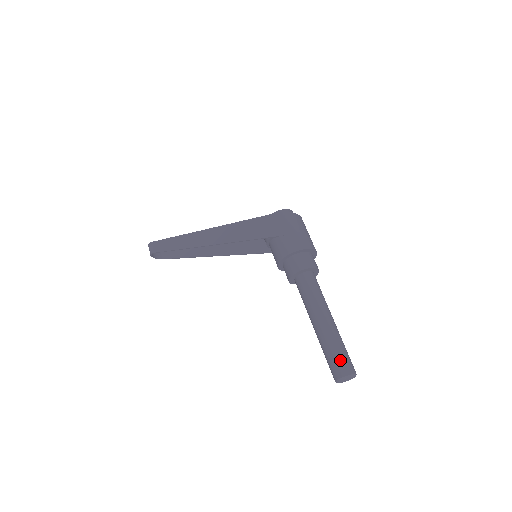
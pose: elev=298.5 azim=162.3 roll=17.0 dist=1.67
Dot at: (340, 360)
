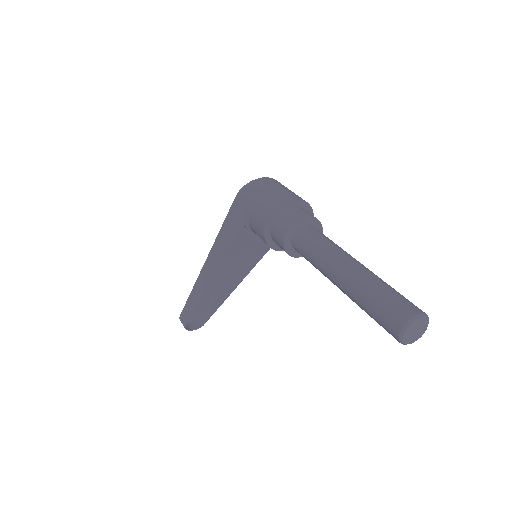
Dot at: (384, 310)
